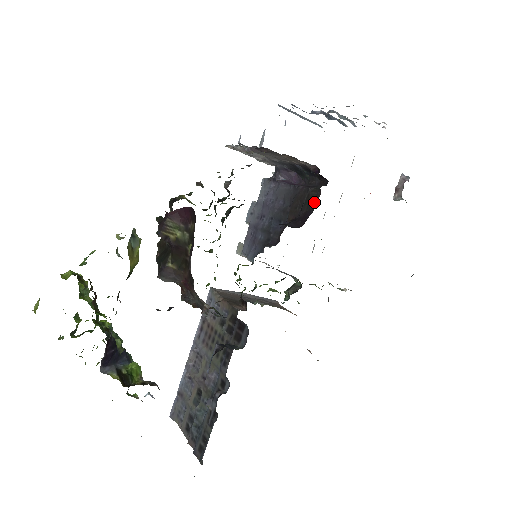
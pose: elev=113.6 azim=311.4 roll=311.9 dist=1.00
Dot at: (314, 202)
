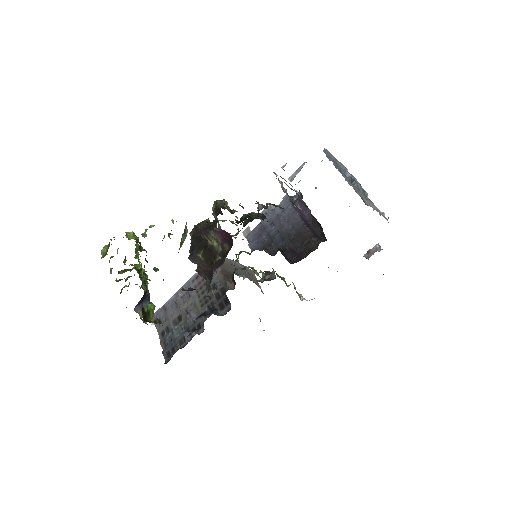
Dot at: (311, 250)
